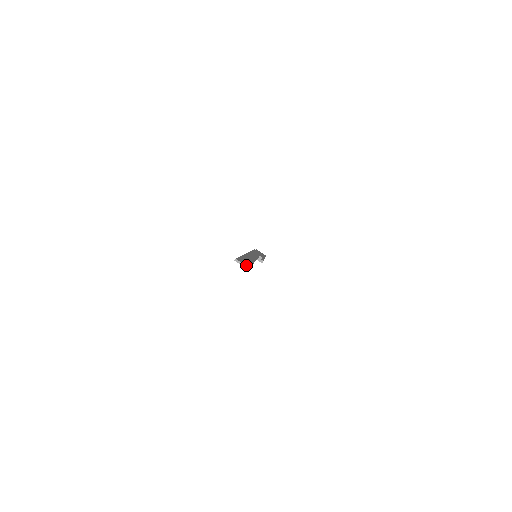
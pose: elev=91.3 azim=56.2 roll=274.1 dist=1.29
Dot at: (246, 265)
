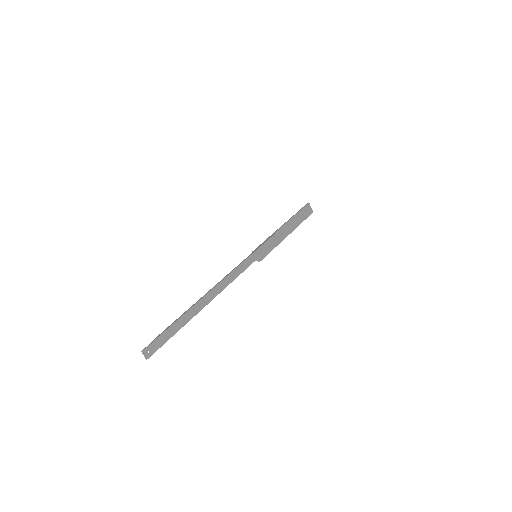
Dot at: (148, 356)
